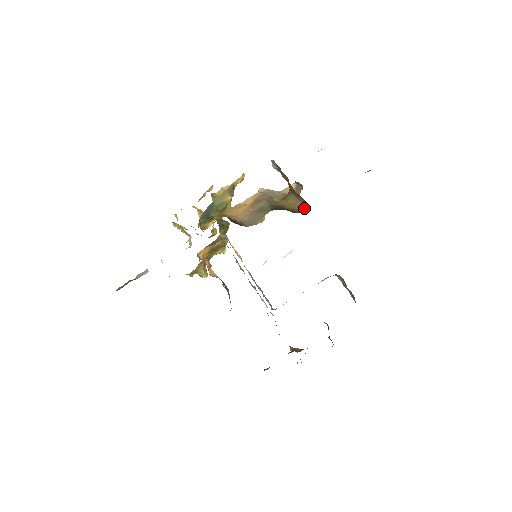
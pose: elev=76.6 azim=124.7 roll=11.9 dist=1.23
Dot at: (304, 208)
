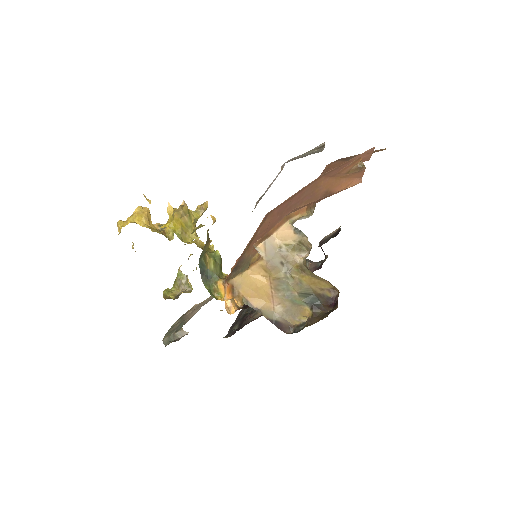
Dot at: (332, 287)
